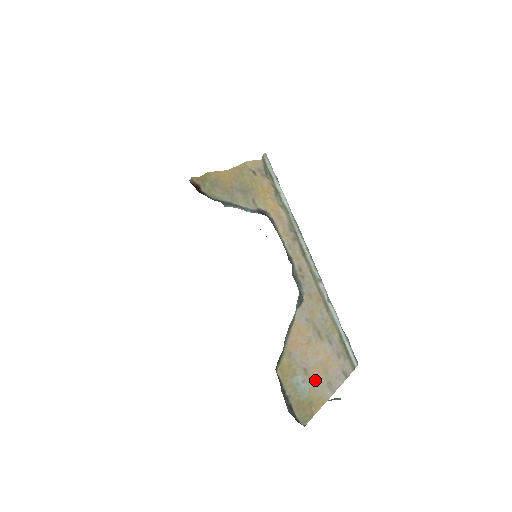
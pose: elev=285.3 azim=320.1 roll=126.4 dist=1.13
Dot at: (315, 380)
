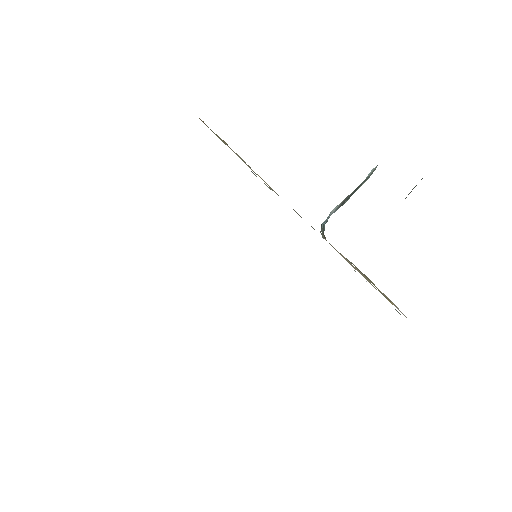
Dot at: occluded
